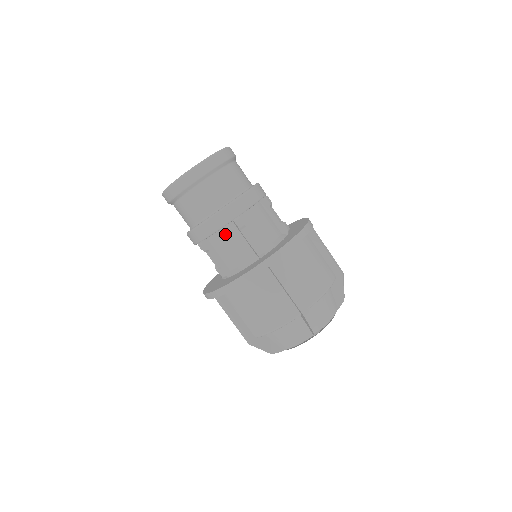
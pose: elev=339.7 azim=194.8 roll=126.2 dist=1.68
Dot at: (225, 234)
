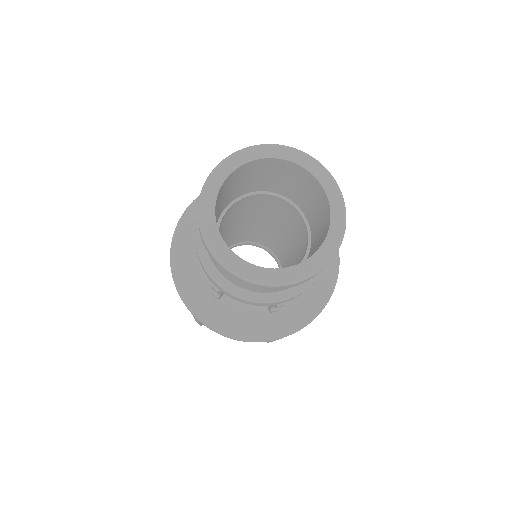
Dot at: occluded
